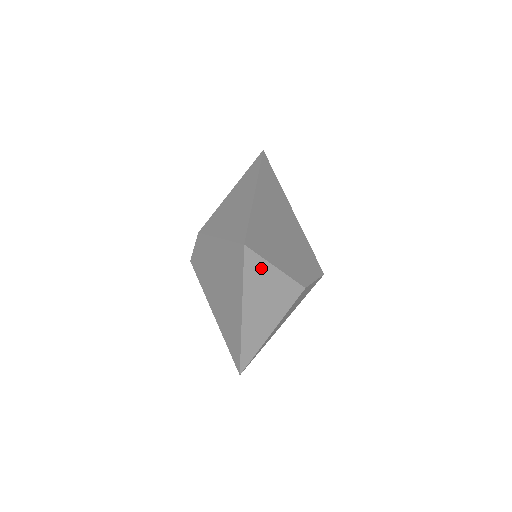
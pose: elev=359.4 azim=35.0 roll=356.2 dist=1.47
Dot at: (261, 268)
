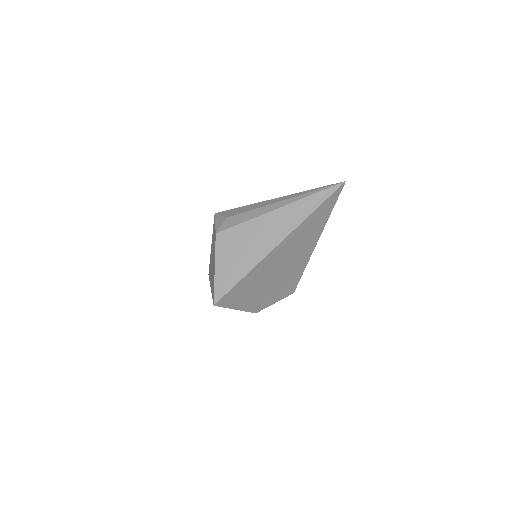
Dot at: occluded
